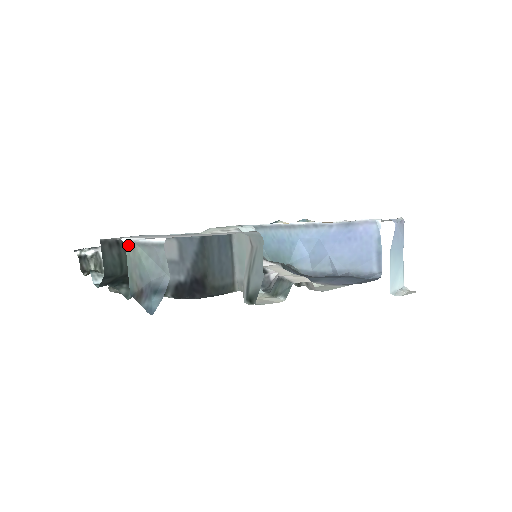
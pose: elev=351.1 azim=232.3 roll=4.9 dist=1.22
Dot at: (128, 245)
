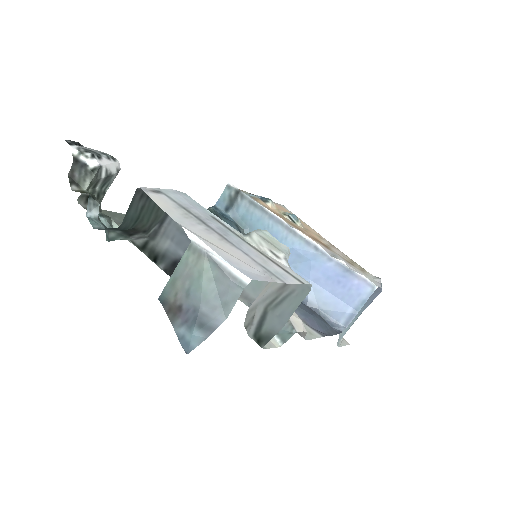
Dot at: (193, 247)
